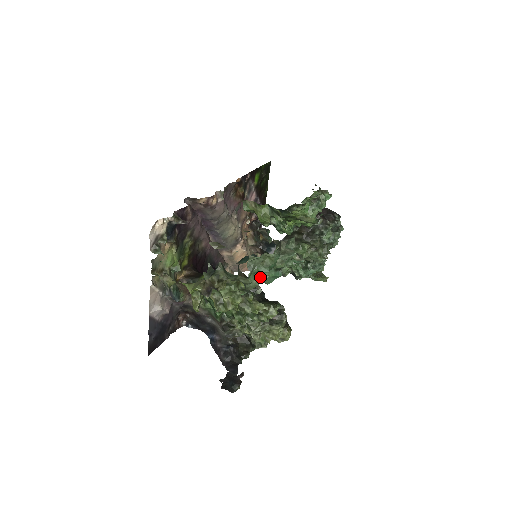
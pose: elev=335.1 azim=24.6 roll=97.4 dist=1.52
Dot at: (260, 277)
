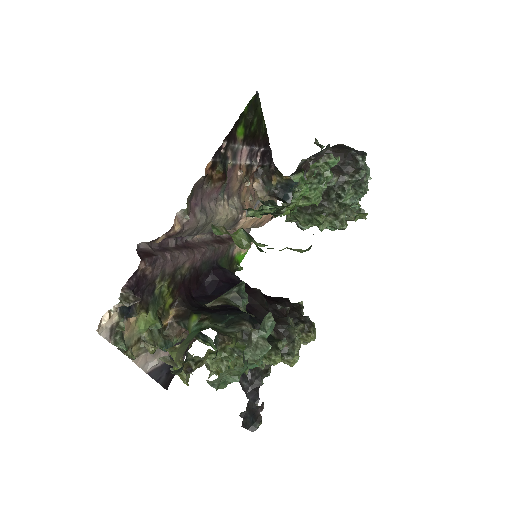
Dot at: occluded
